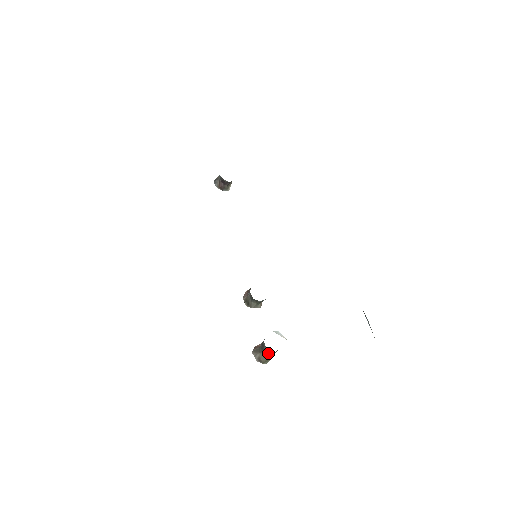
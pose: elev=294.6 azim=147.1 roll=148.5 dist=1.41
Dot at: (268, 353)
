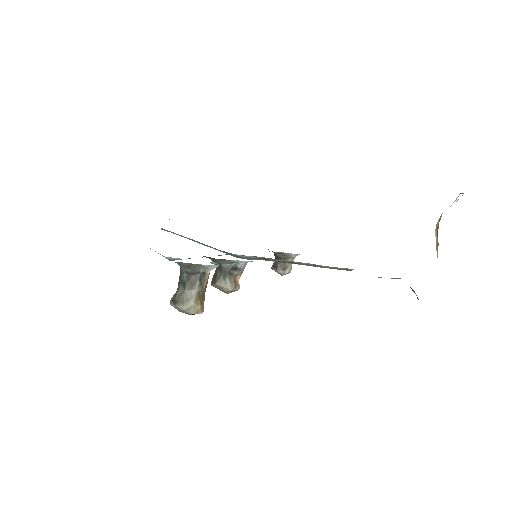
Dot at: (182, 278)
